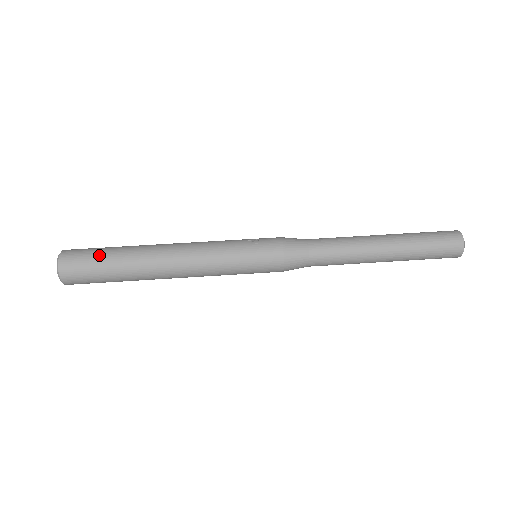
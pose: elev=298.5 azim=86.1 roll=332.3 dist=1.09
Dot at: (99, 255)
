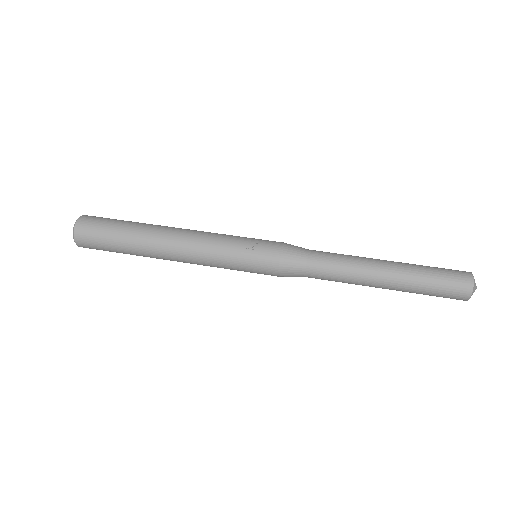
Dot at: (109, 232)
